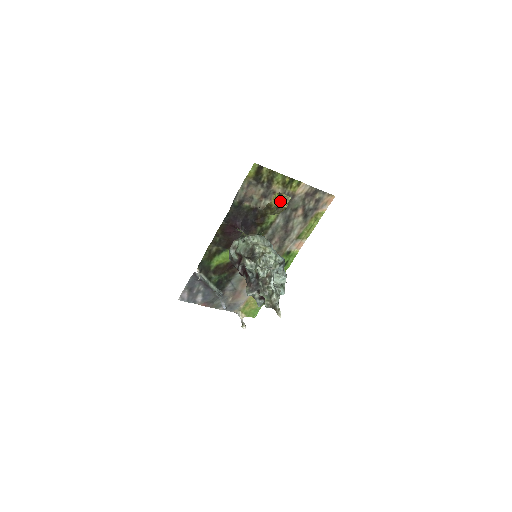
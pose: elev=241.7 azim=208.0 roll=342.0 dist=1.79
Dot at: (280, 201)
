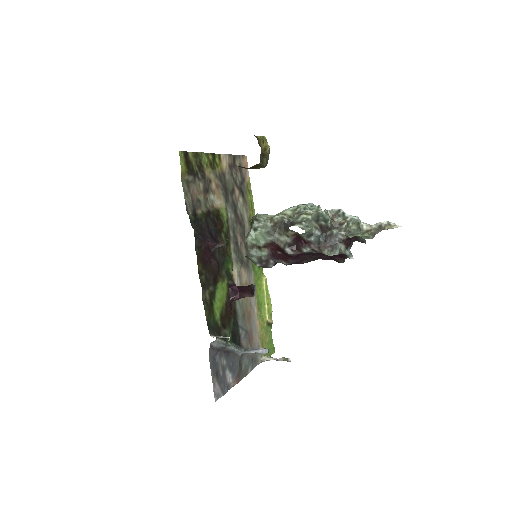
Dot at: (260, 146)
